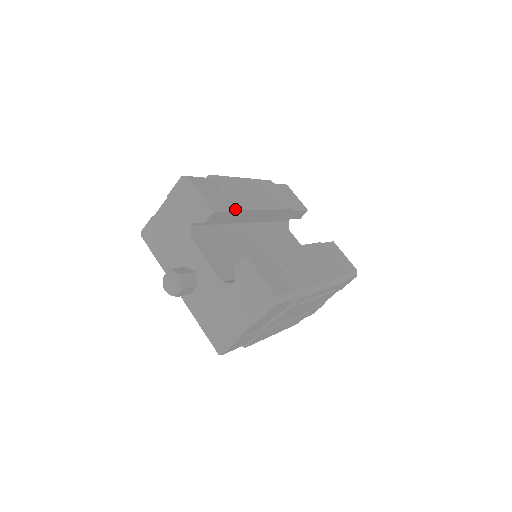
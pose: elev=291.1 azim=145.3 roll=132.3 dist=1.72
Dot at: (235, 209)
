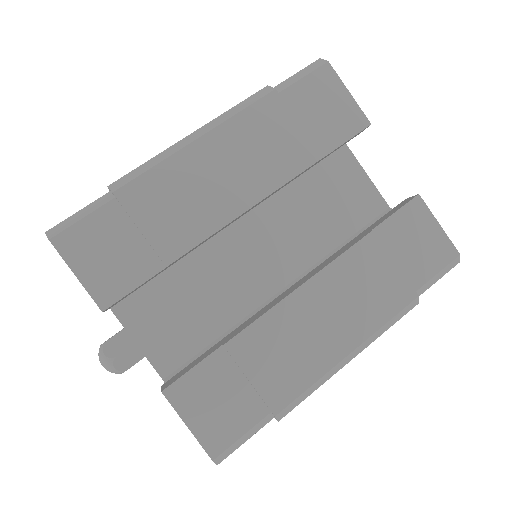
Dot at: (156, 267)
